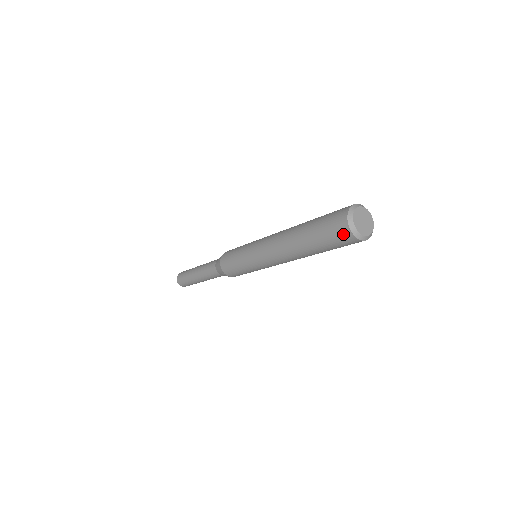
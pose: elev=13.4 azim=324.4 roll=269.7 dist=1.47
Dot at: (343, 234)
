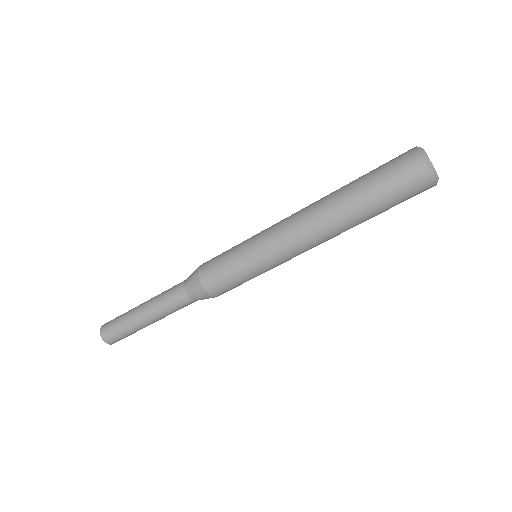
Dot at: (406, 154)
